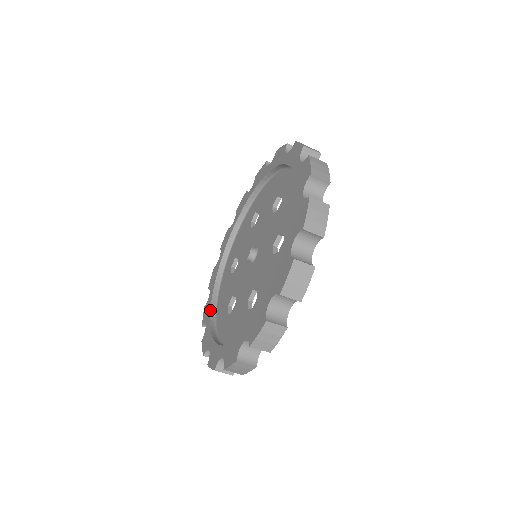
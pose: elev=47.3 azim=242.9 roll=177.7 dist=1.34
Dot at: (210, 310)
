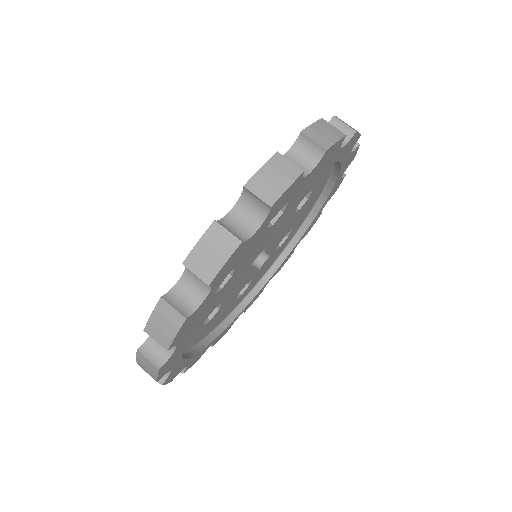
Dot at: occluded
